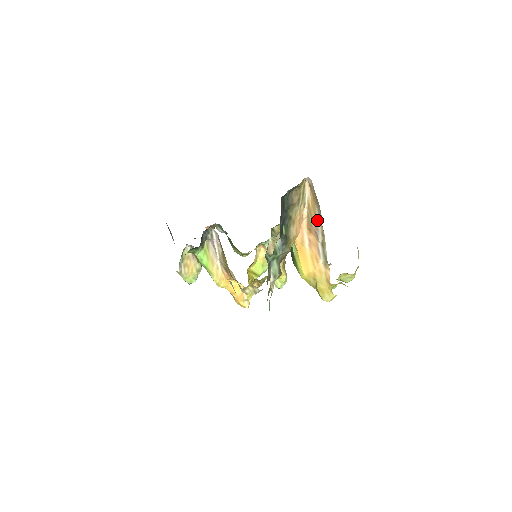
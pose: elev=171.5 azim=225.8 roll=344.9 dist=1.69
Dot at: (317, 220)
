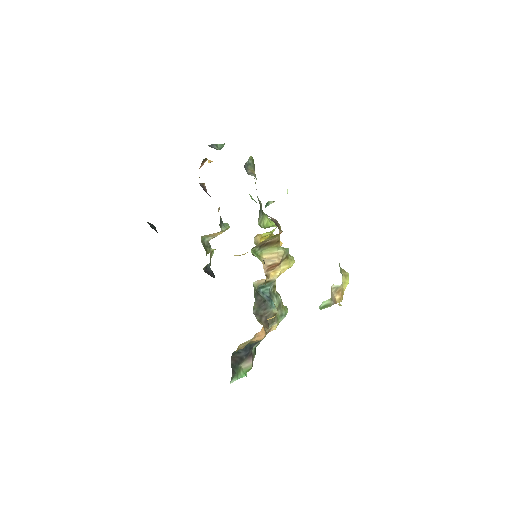
Dot at: occluded
